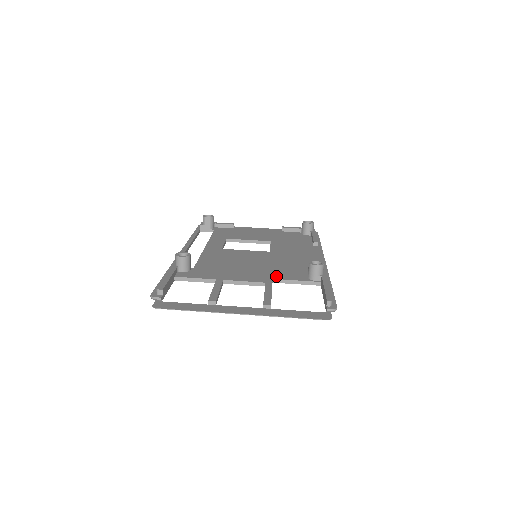
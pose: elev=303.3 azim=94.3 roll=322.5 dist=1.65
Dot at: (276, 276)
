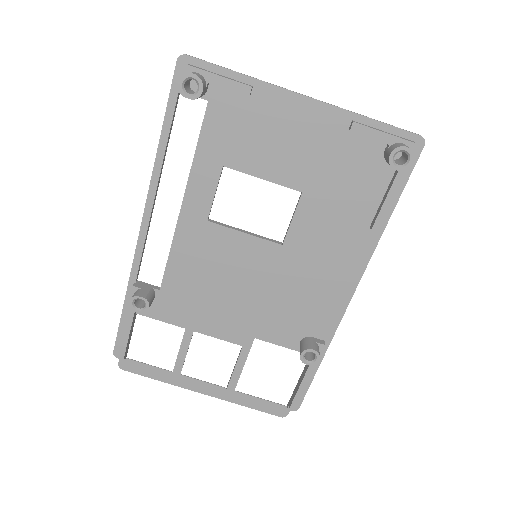
Dot at: (261, 333)
